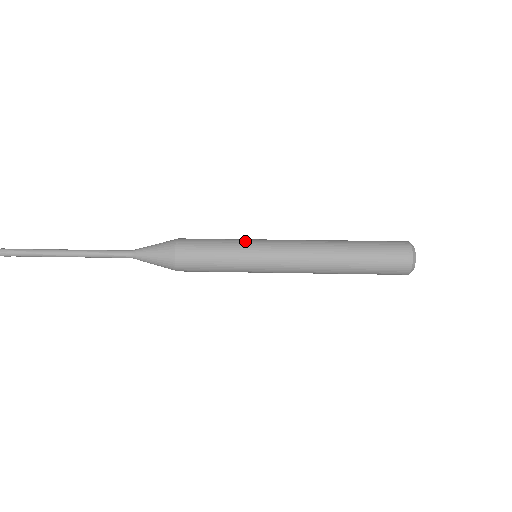
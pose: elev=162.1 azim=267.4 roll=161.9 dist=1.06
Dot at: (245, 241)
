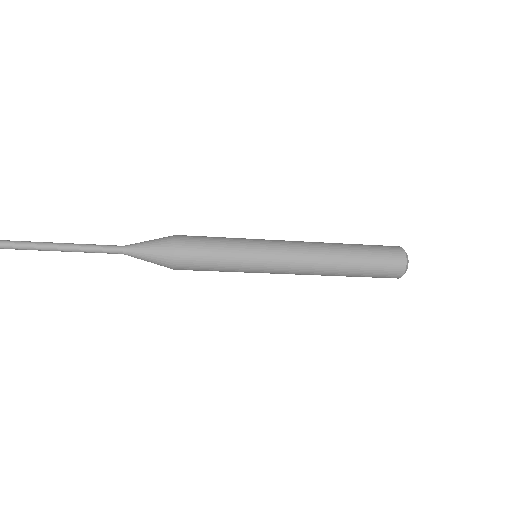
Dot at: occluded
